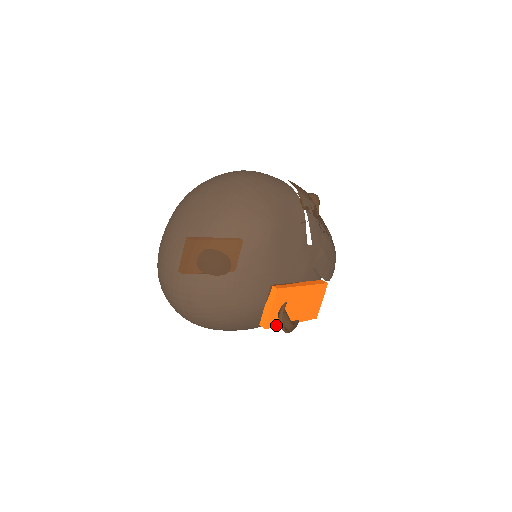
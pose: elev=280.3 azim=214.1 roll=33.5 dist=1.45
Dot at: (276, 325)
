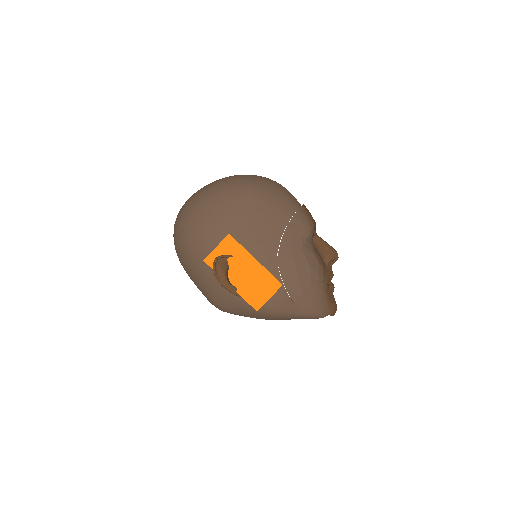
Dot at: occluded
